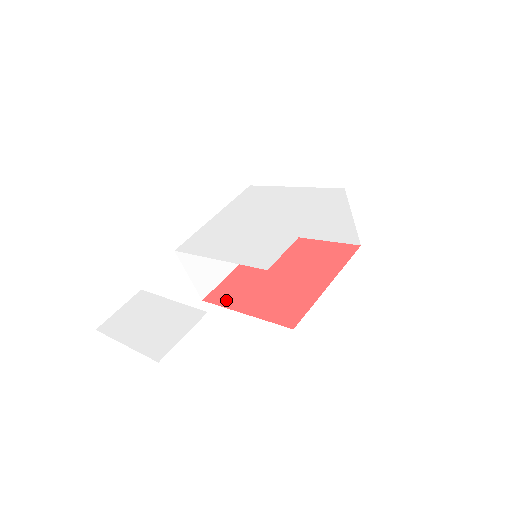
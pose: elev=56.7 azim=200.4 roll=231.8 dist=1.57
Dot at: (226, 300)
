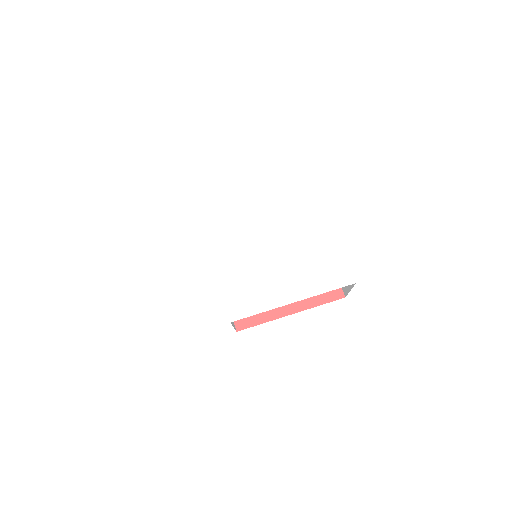
Dot at: occluded
